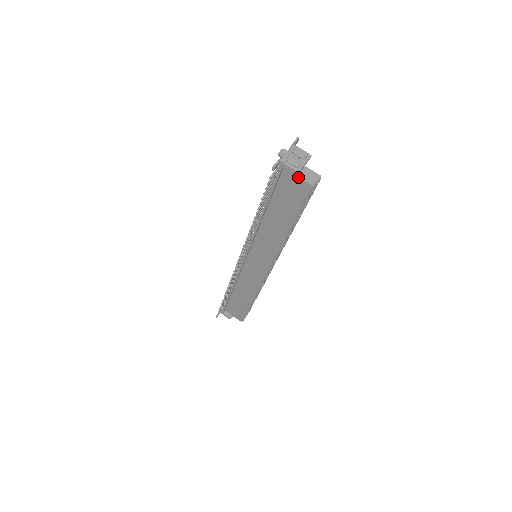
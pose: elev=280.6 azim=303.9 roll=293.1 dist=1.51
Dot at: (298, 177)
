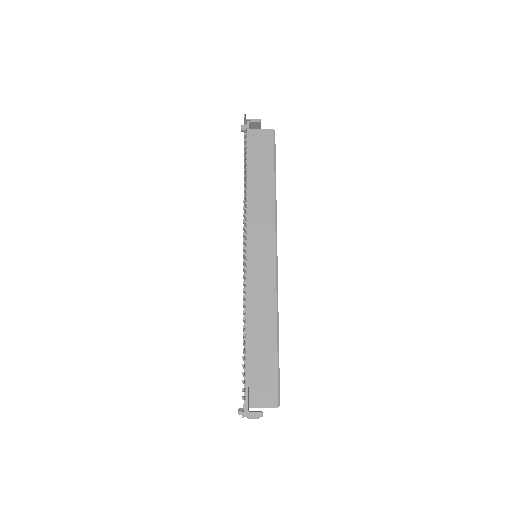
Dot at: occluded
